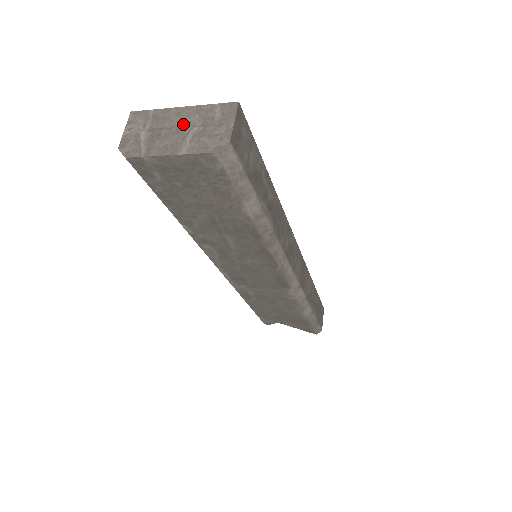
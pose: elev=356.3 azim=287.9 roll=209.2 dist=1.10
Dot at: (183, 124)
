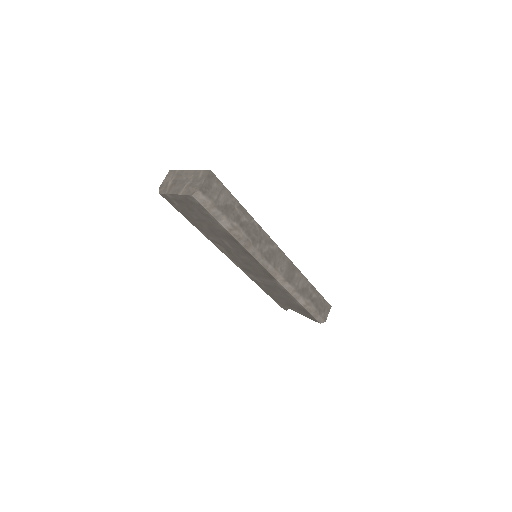
Dot at: (186, 179)
